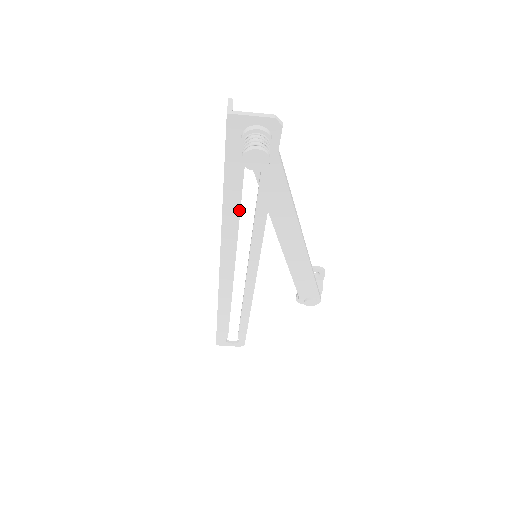
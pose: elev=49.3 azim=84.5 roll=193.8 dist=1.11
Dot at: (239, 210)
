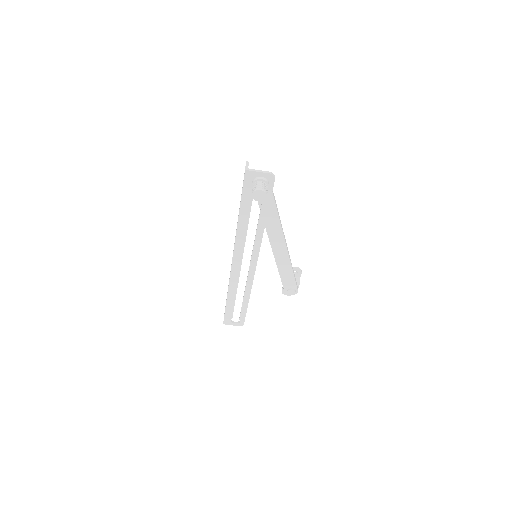
Dot at: (247, 225)
